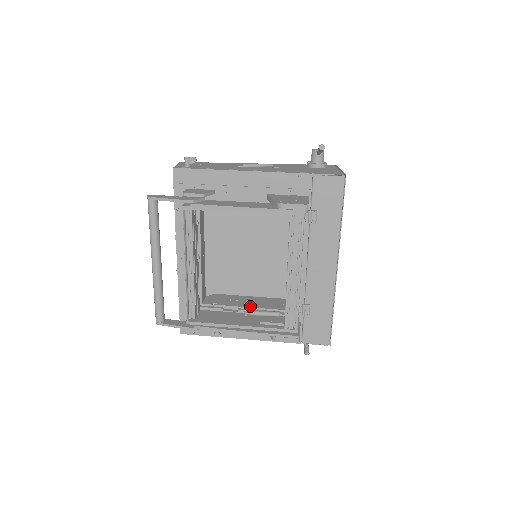
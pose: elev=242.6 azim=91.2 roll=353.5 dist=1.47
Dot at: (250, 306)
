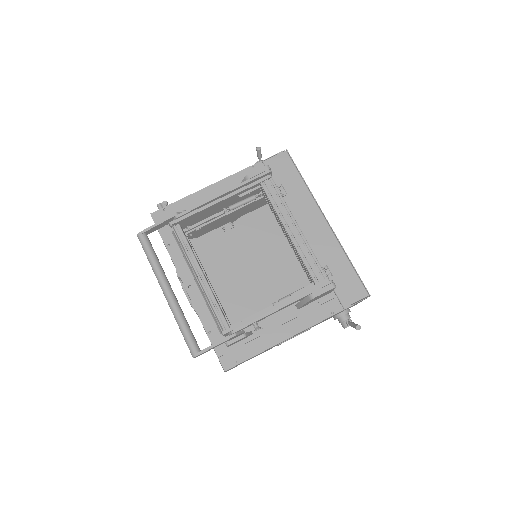
Dot at: occluded
